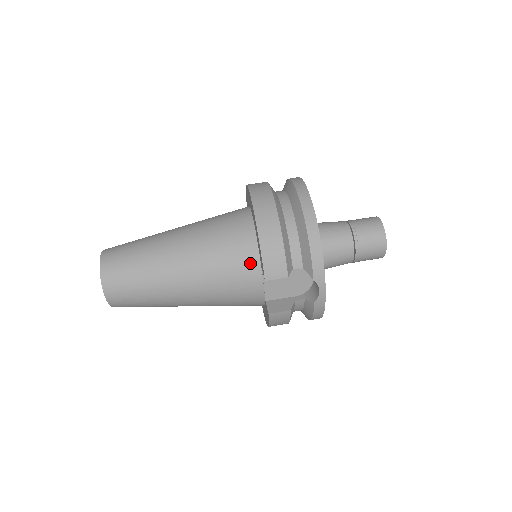
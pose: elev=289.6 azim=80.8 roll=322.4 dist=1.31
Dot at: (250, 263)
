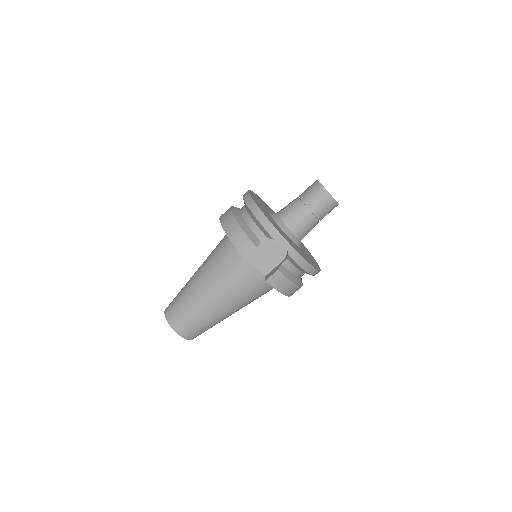
Dot at: (238, 257)
